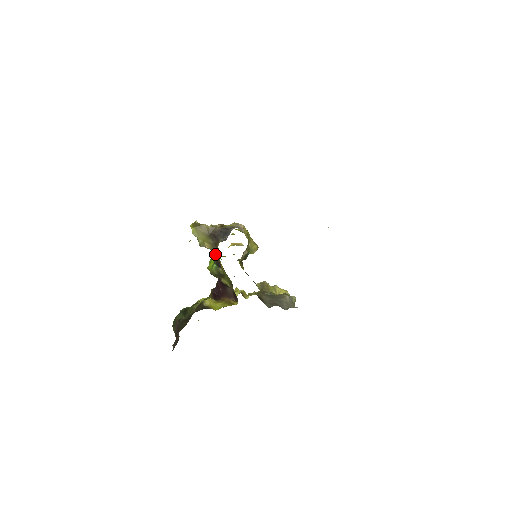
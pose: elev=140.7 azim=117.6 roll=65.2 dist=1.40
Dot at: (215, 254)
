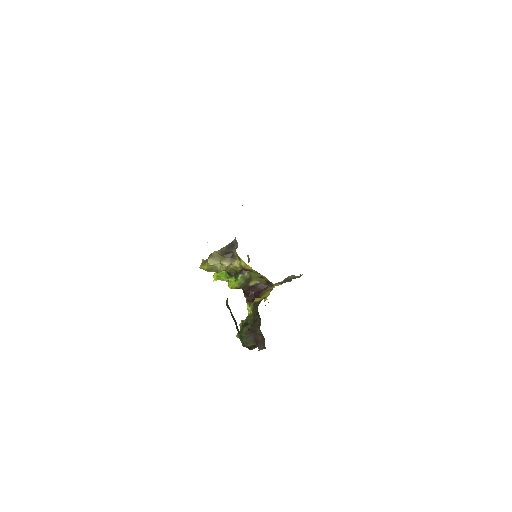
Dot at: (236, 265)
